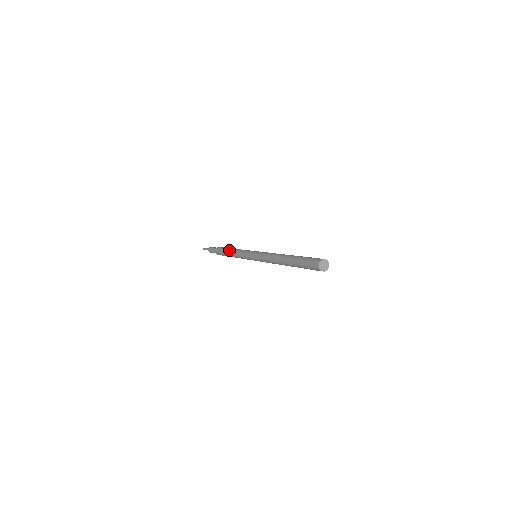
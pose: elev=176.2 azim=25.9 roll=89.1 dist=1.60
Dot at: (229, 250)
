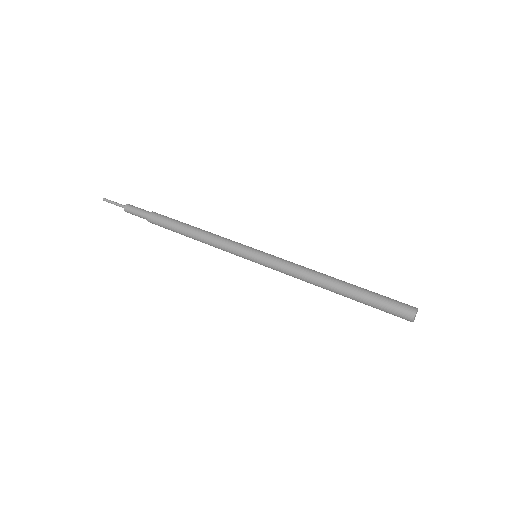
Dot at: (188, 236)
